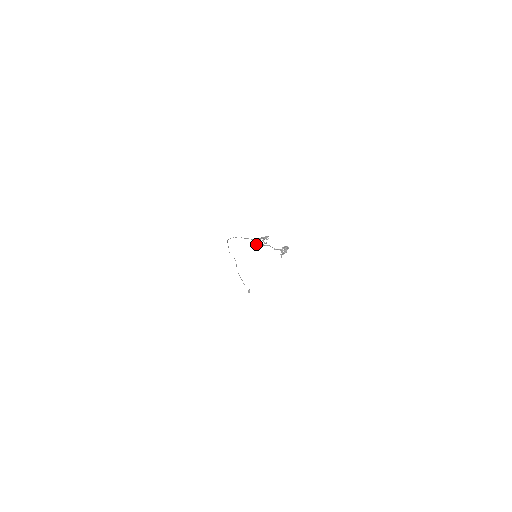
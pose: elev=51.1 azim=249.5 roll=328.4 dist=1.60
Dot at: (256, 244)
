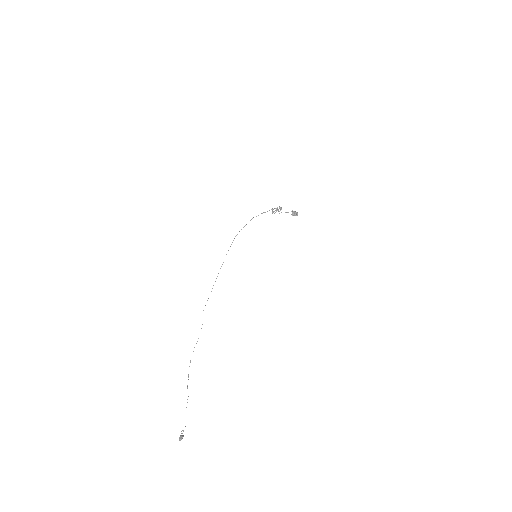
Dot at: (272, 211)
